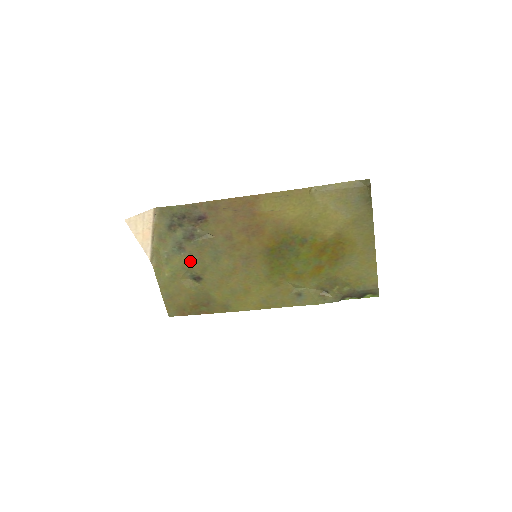
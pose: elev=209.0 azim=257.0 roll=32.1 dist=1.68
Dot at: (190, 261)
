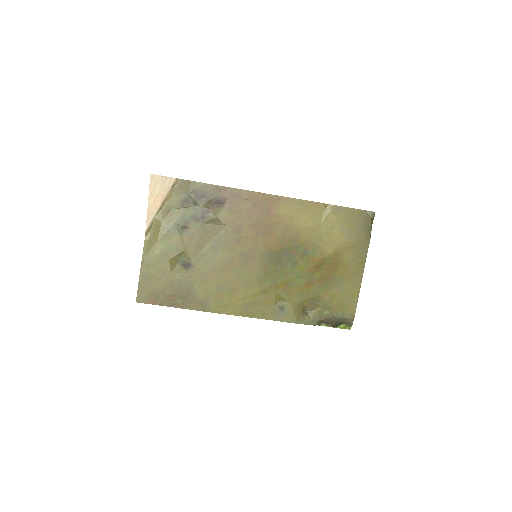
Dot at: (188, 244)
